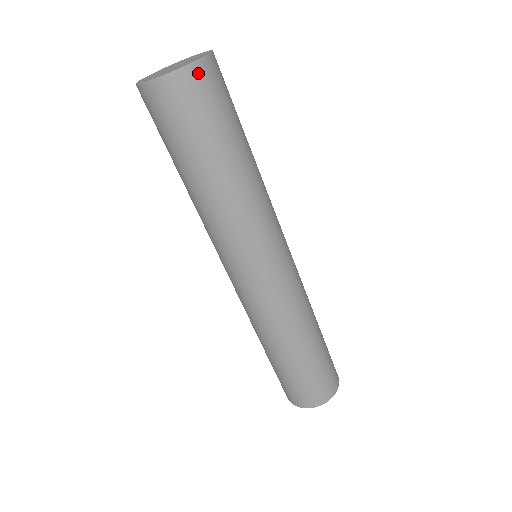
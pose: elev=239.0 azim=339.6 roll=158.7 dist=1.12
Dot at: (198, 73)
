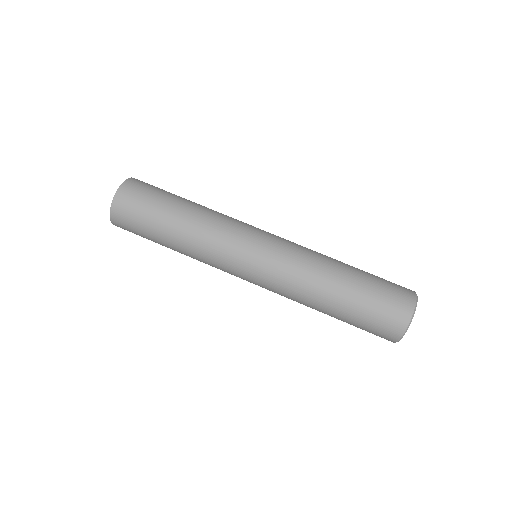
Dot at: (138, 180)
